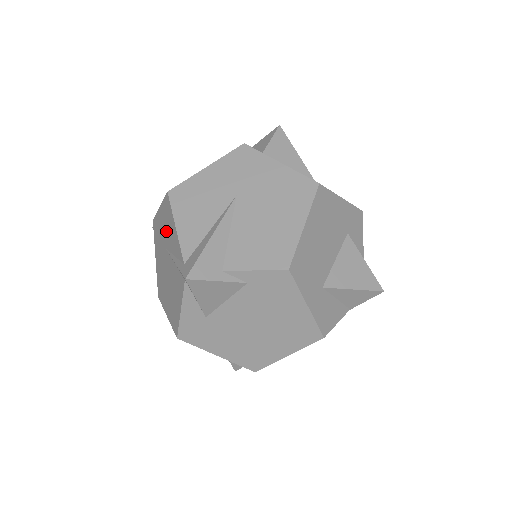
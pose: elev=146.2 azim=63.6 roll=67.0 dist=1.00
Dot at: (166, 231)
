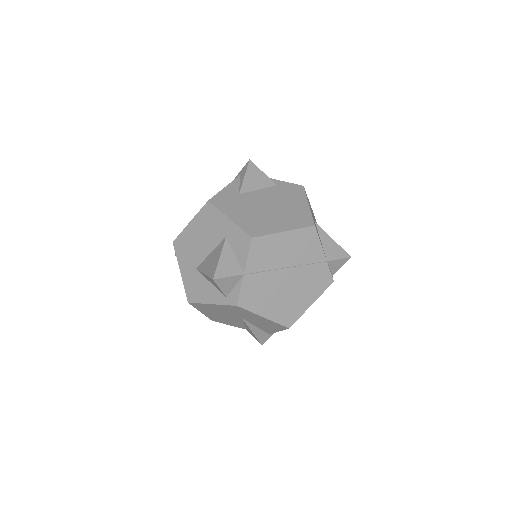
Dot at: occluded
